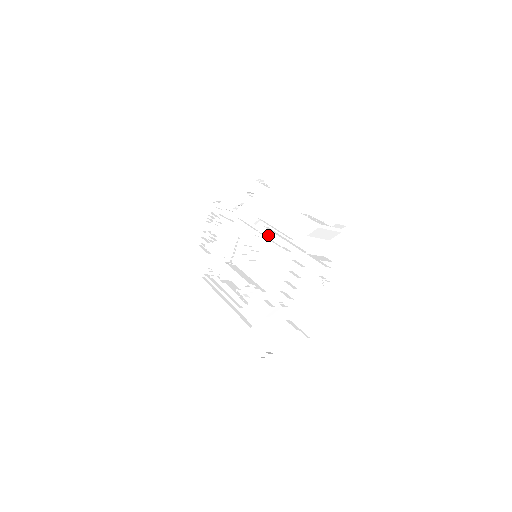
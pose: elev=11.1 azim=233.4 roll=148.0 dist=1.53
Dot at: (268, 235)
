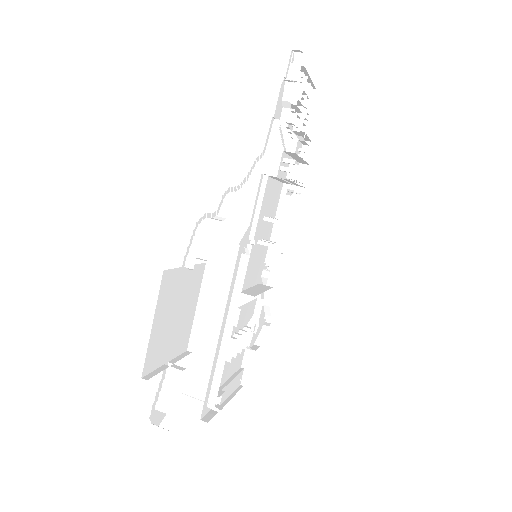
Dot at: occluded
